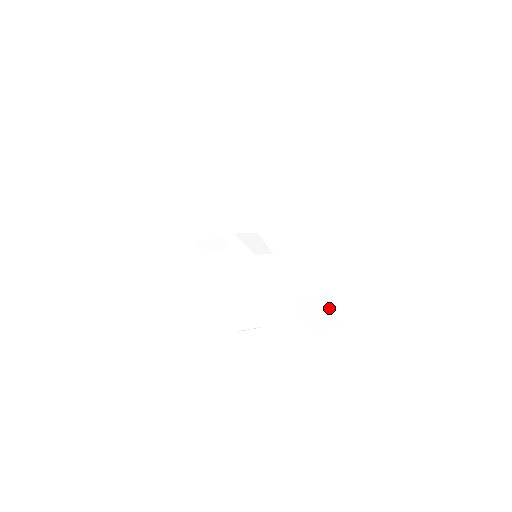
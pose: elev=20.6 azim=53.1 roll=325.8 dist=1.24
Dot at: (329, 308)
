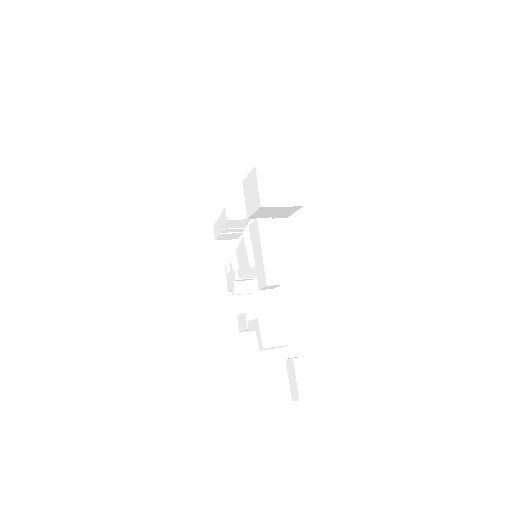
Dot at: (285, 326)
